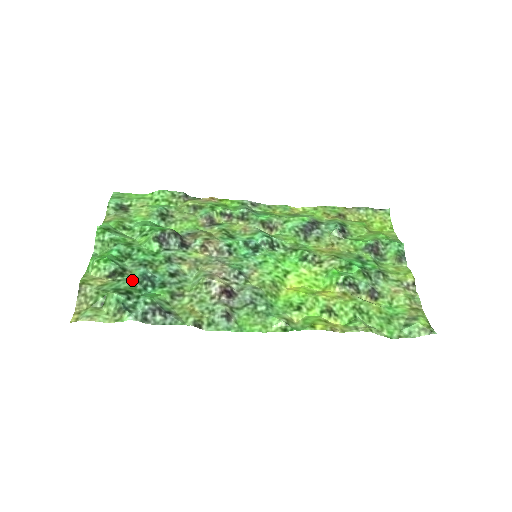
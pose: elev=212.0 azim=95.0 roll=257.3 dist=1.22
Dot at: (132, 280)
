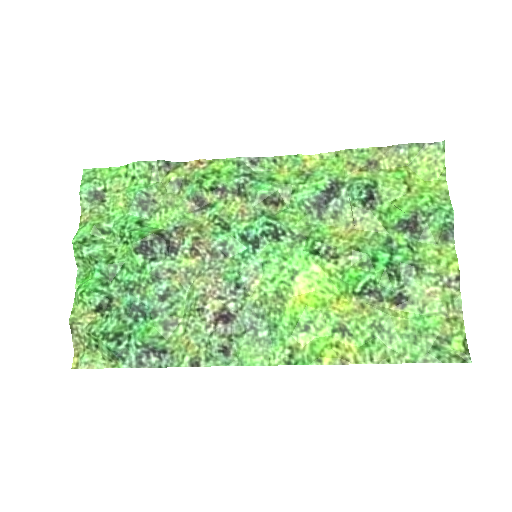
Dot at: (120, 314)
